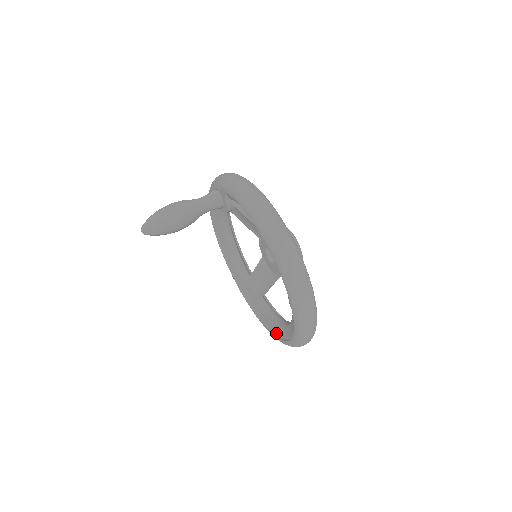
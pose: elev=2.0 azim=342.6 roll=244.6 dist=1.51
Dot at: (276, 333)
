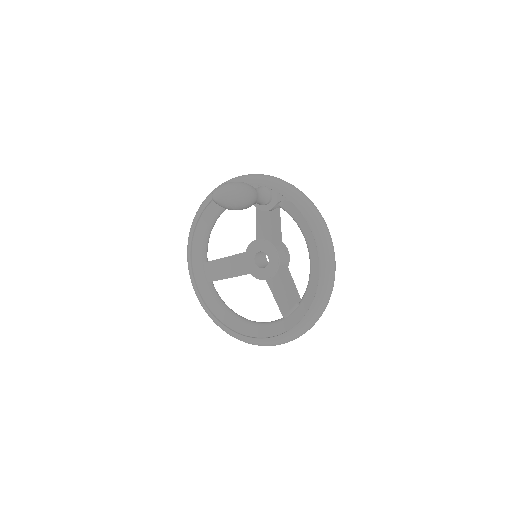
Dot at: (223, 322)
